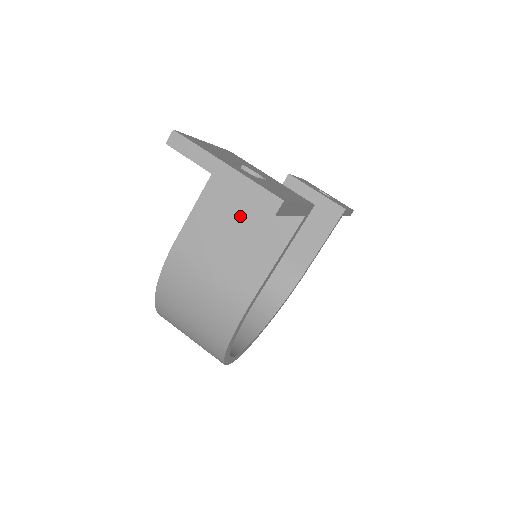
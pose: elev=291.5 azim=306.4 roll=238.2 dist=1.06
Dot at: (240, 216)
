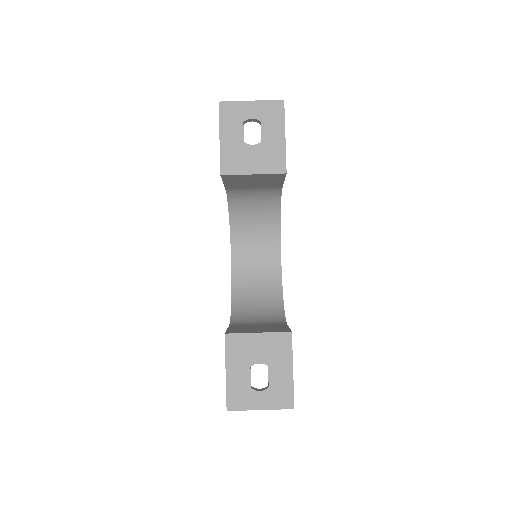
Dot at: occluded
